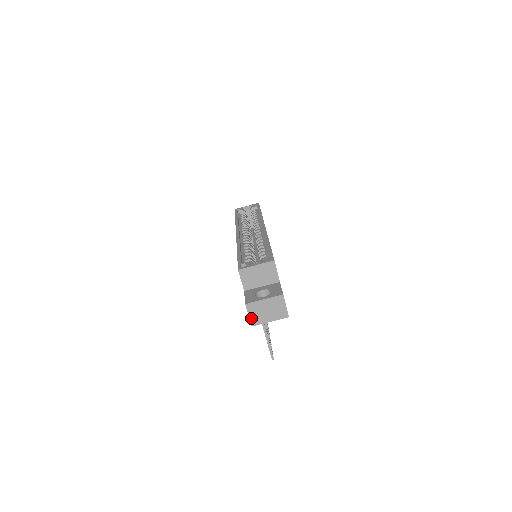
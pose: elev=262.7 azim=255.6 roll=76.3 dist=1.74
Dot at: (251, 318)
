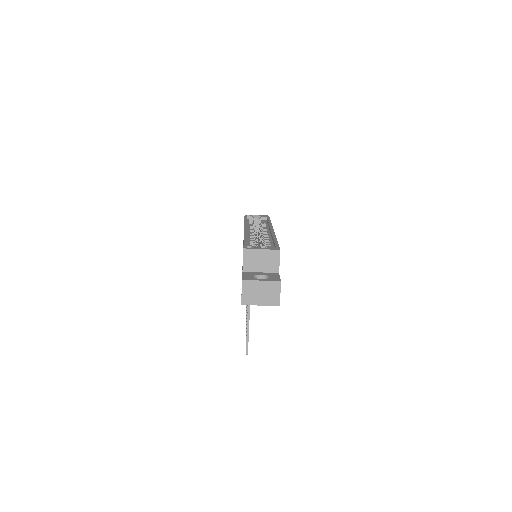
Dot at: (243, 296)
